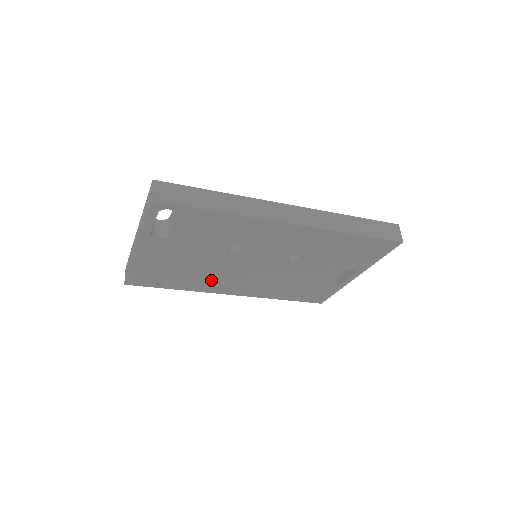
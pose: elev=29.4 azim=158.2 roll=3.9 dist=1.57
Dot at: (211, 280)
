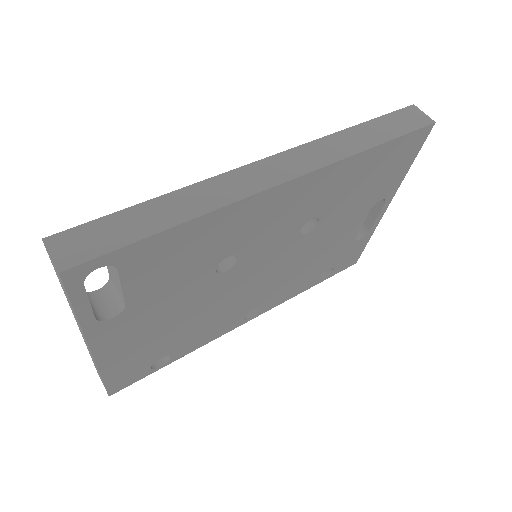
Dot at: (216, 321)
